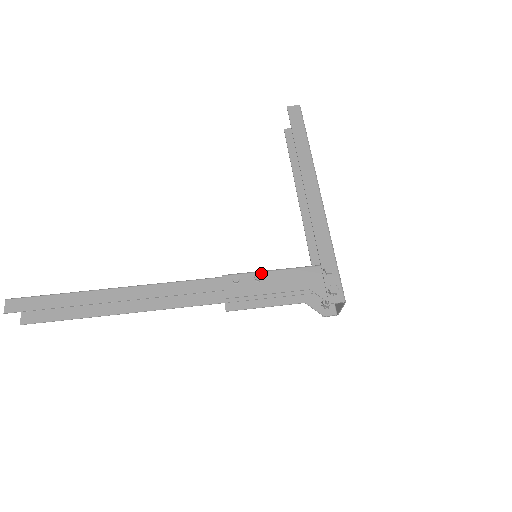
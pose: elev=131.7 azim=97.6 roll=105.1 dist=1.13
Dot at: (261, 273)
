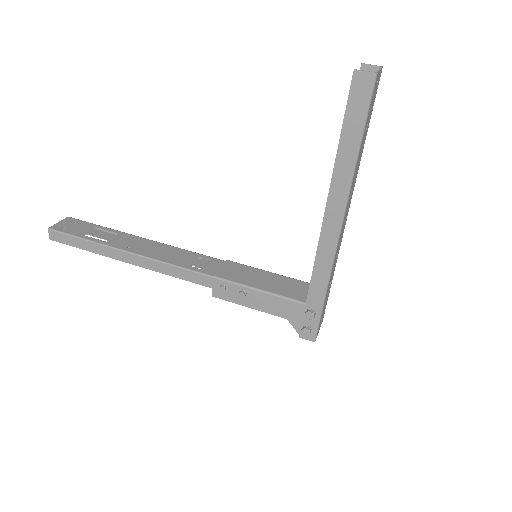
Dot at: (247, 289)
